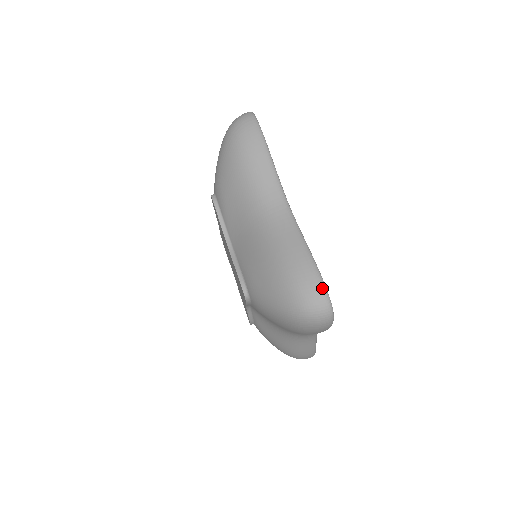
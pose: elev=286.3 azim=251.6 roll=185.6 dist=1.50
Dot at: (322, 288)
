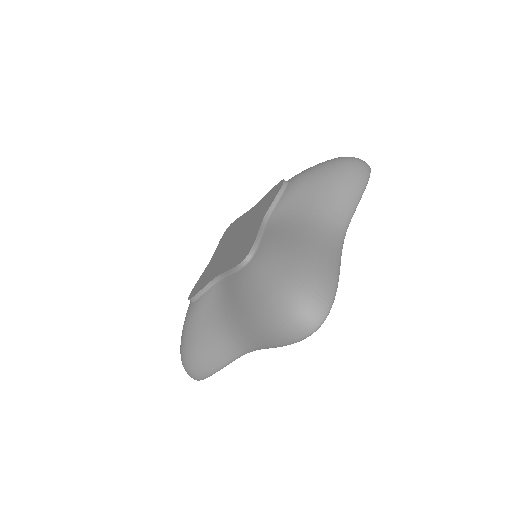
Dot at: (330, 302)
